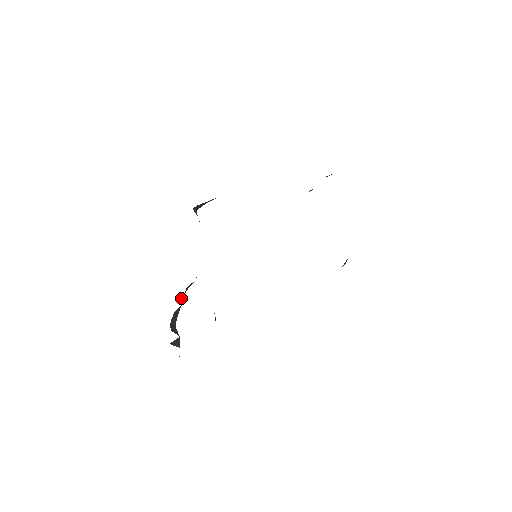
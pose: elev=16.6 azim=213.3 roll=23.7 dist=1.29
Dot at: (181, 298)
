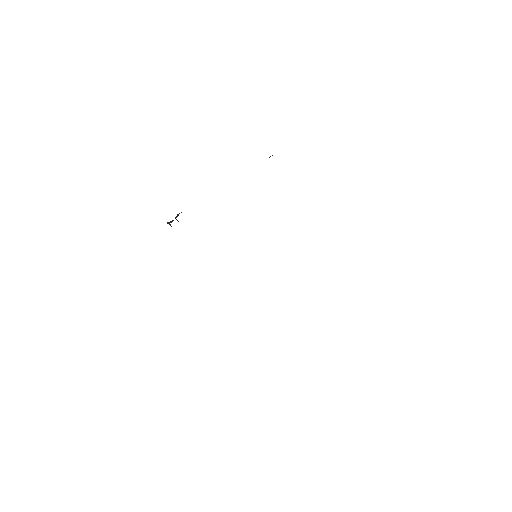
Dot at: occluded
